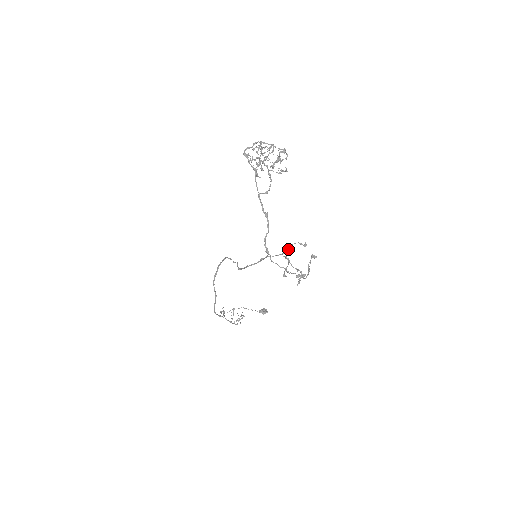
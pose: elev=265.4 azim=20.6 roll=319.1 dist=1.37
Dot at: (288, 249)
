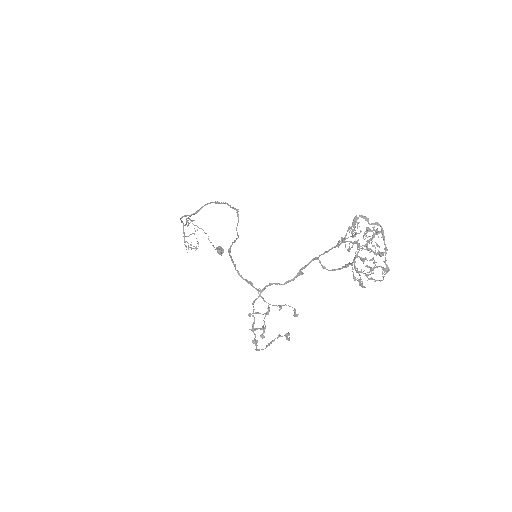
Dot at: (279, 305)
